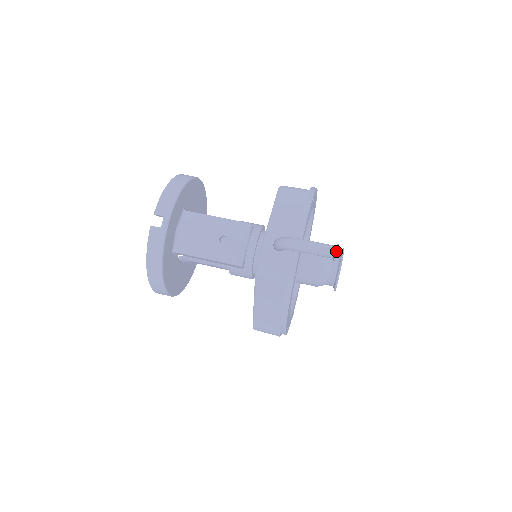
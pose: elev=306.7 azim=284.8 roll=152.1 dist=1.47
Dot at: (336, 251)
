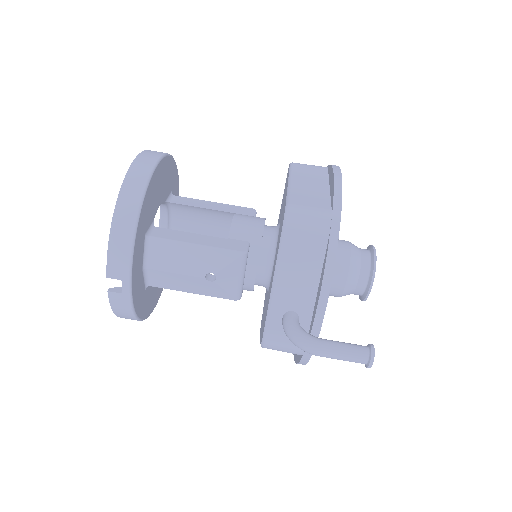
Dot at: (370, 365)
